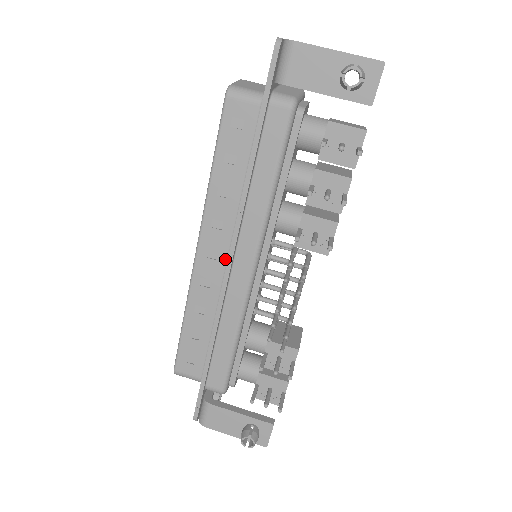
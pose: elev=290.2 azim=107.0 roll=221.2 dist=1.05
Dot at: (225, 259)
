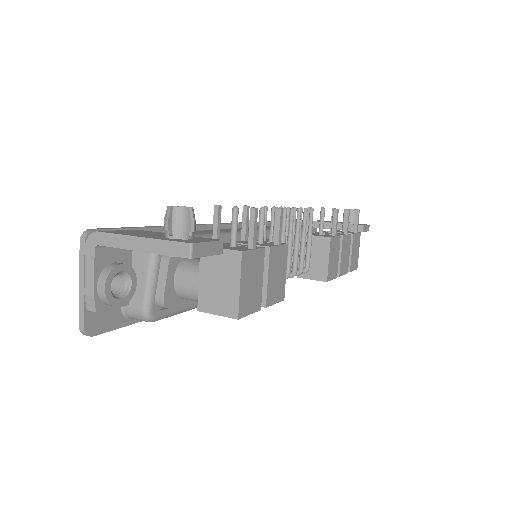
Dot at: occluded
